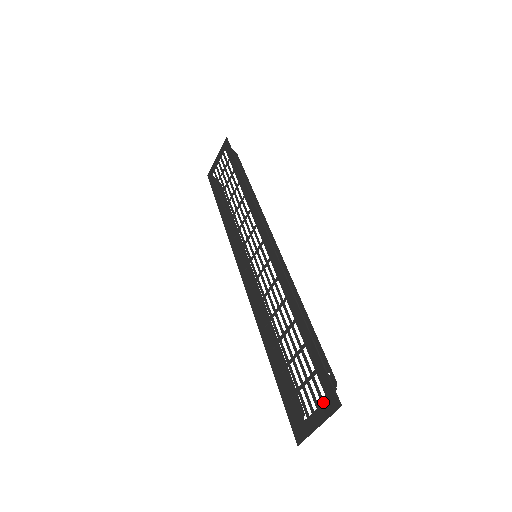
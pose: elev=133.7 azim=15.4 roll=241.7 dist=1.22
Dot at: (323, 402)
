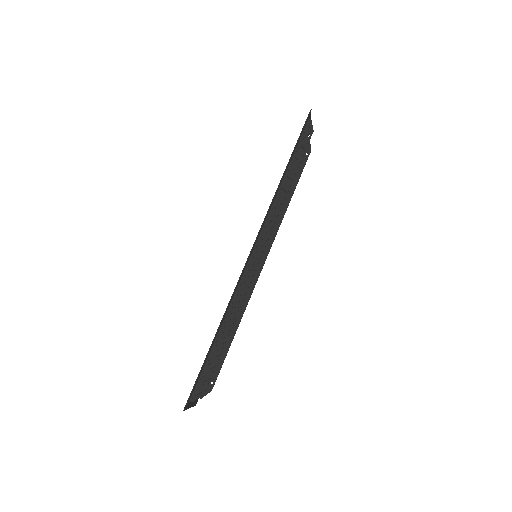
Dot at: occluded
